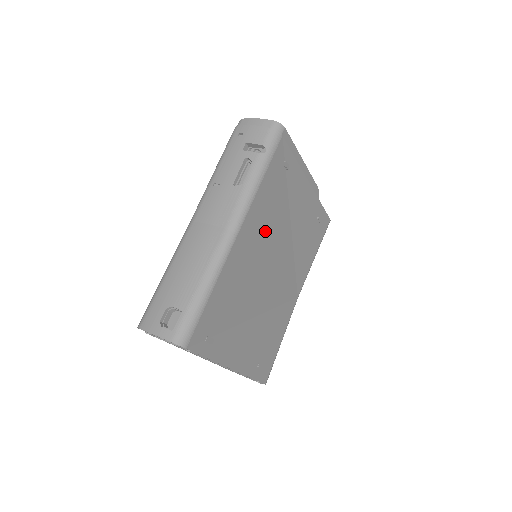
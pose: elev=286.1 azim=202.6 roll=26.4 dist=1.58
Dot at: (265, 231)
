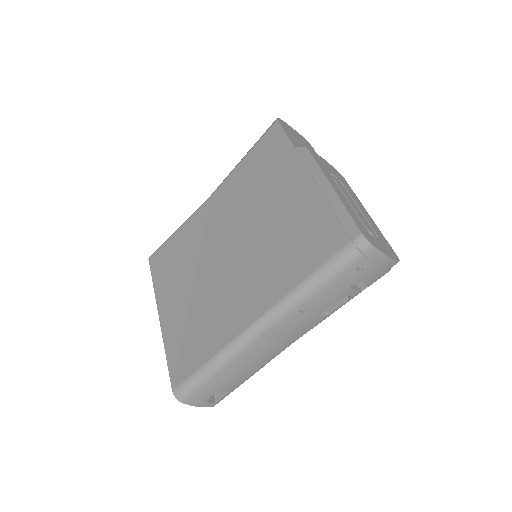
Dot at: occluded
